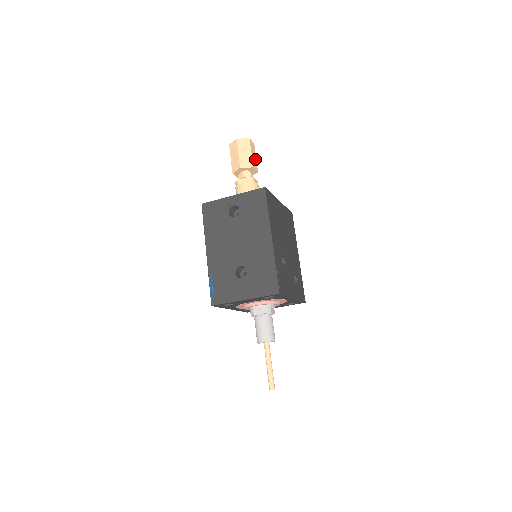
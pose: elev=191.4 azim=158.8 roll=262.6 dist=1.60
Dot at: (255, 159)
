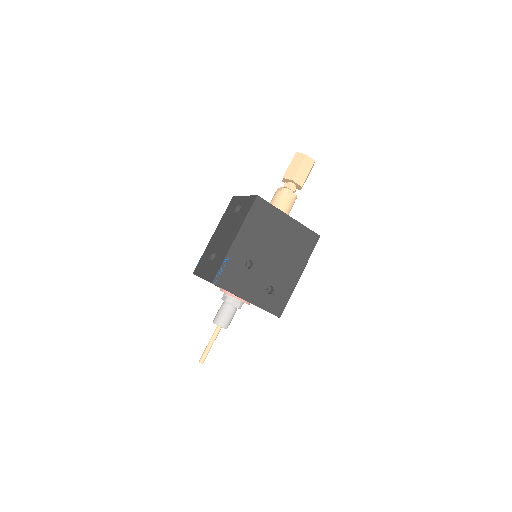
Dot at: (305, 174)
